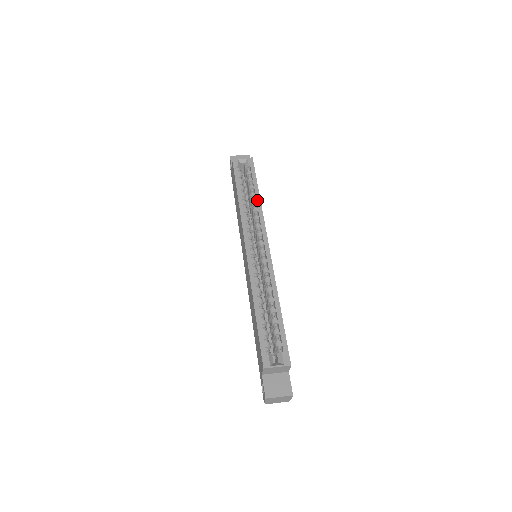
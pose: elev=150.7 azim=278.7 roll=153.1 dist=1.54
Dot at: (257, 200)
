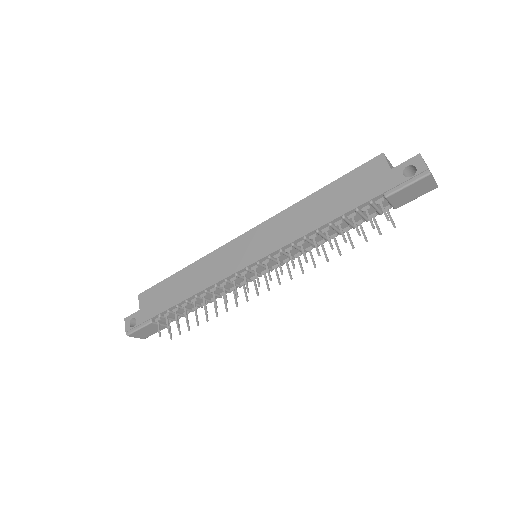
Dot at: occluded
